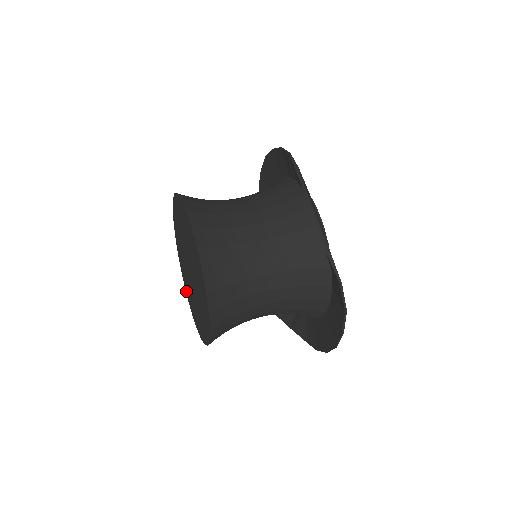
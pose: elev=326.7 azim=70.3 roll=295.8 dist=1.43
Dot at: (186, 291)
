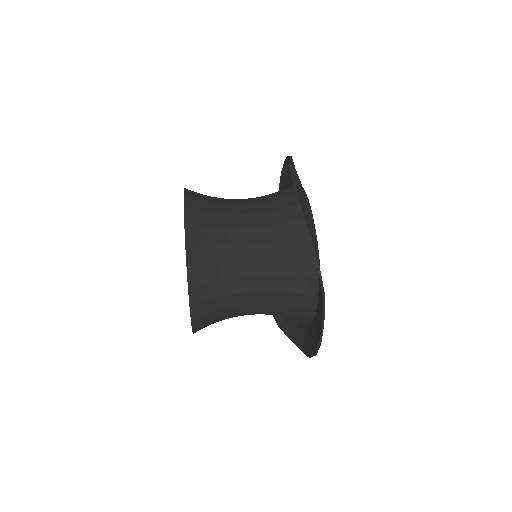
Dot at: occluded
